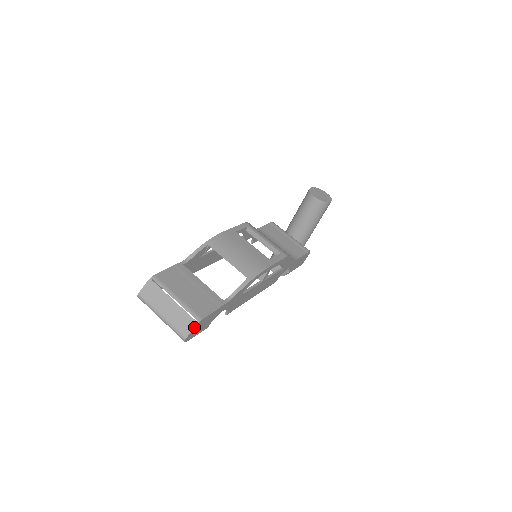
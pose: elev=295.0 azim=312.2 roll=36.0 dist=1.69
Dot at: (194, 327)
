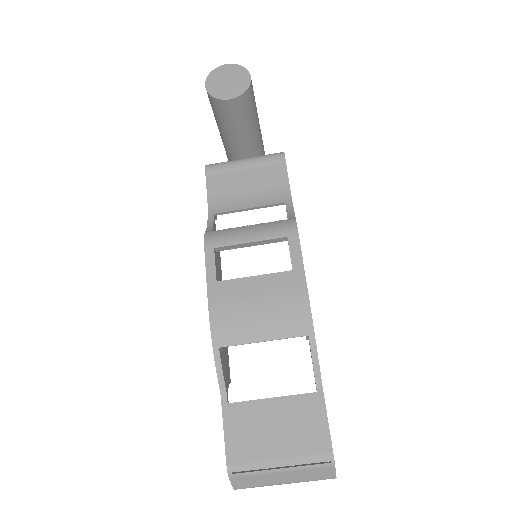
Dot at: (334, 468)
